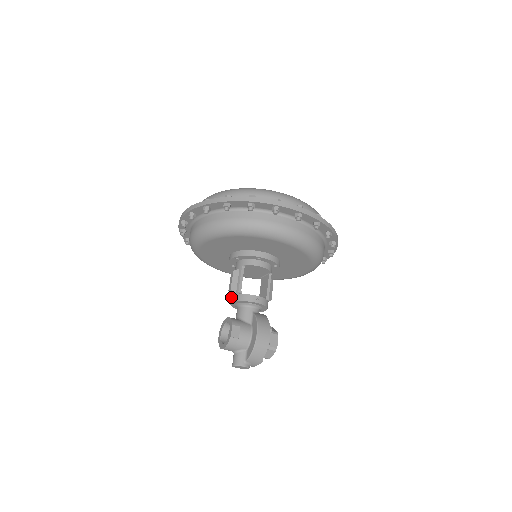
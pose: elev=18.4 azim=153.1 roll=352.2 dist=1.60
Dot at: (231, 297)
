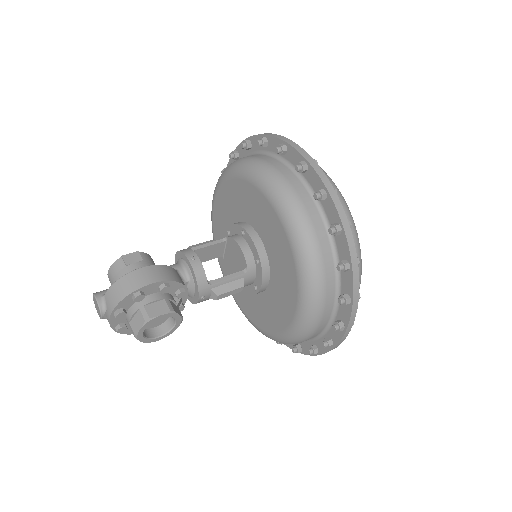
Dot at: occluded
